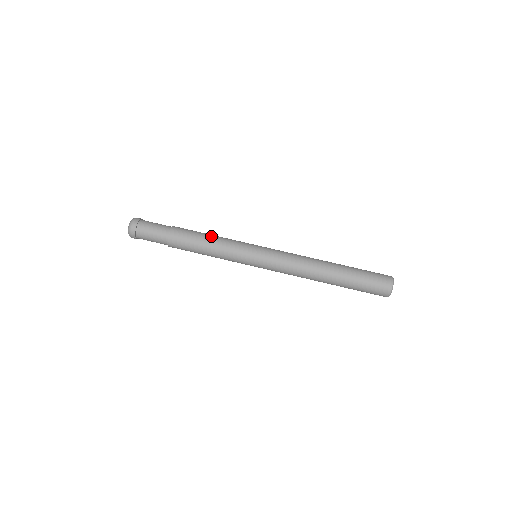
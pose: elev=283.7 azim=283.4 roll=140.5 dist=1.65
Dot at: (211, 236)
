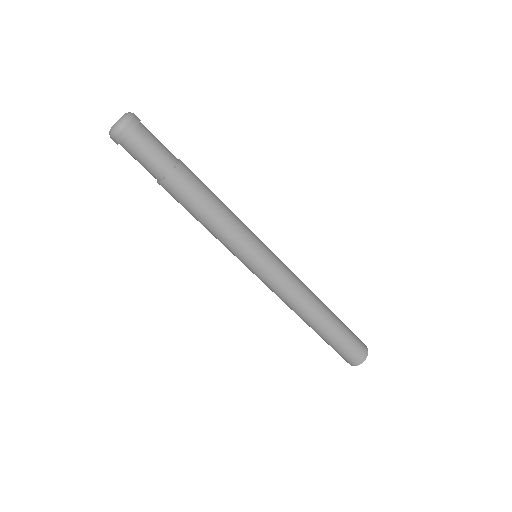
Dot at: occluded
